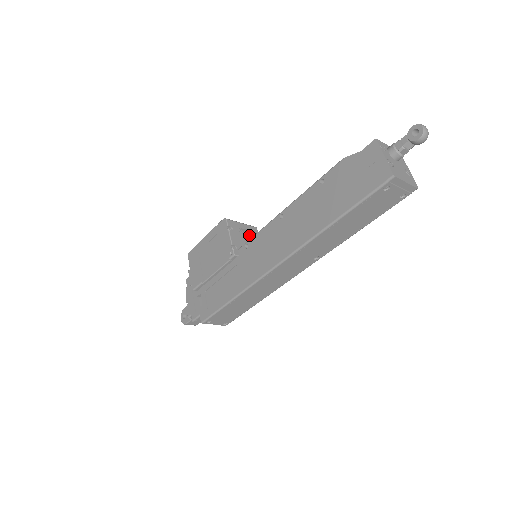
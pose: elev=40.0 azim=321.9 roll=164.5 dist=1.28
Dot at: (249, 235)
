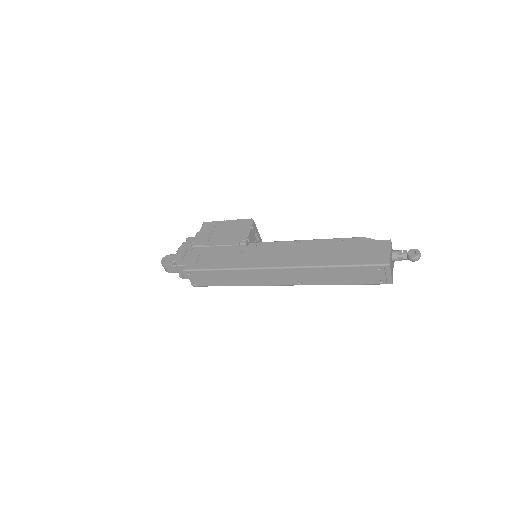
Dot at: occluded
